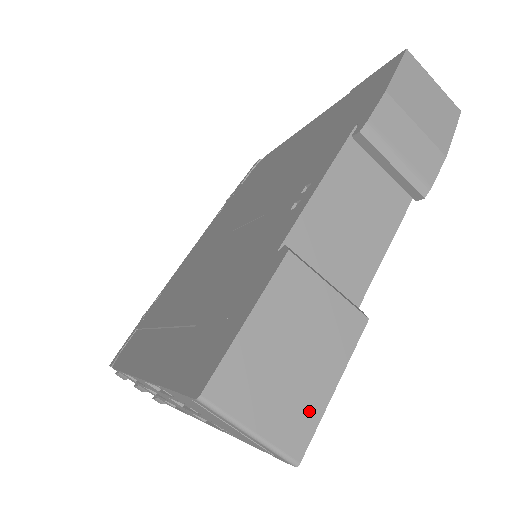
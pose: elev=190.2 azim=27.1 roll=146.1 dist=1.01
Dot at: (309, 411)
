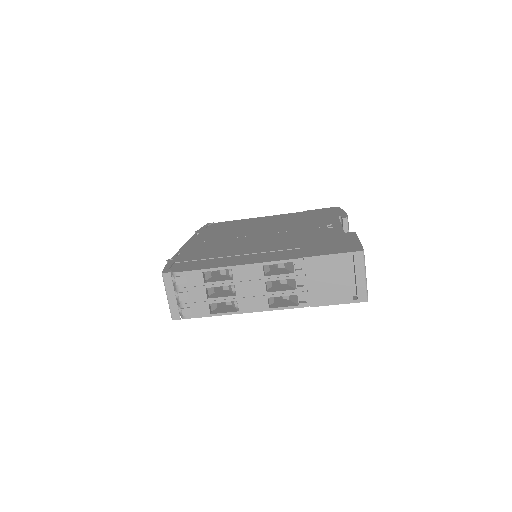
Dot at: occluded
